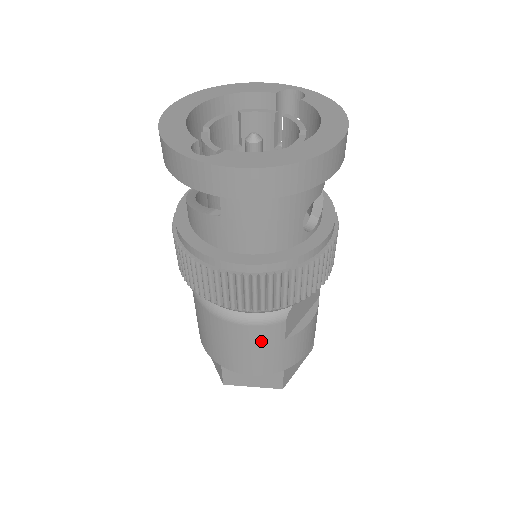
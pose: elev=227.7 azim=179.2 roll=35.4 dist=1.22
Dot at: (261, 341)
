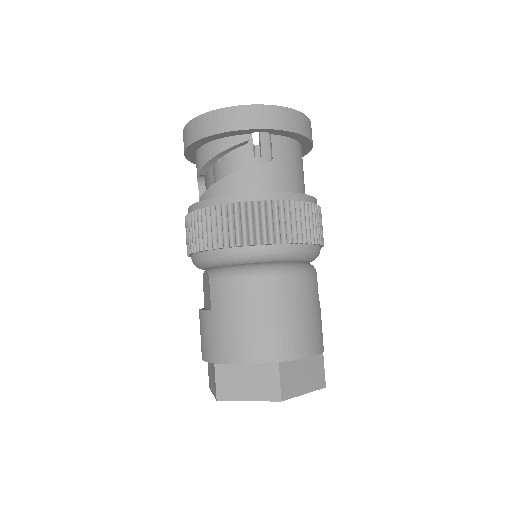
Dot at: (310, 298)
